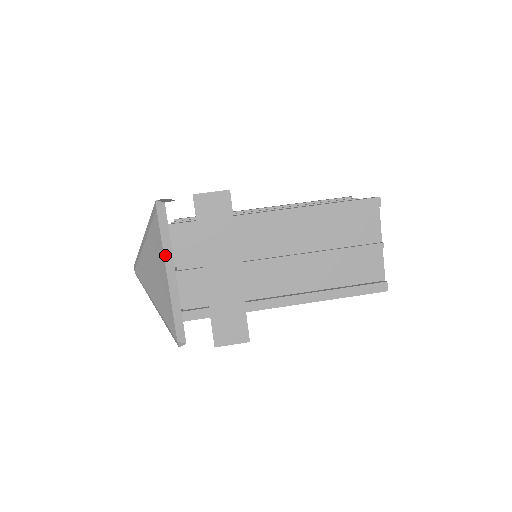
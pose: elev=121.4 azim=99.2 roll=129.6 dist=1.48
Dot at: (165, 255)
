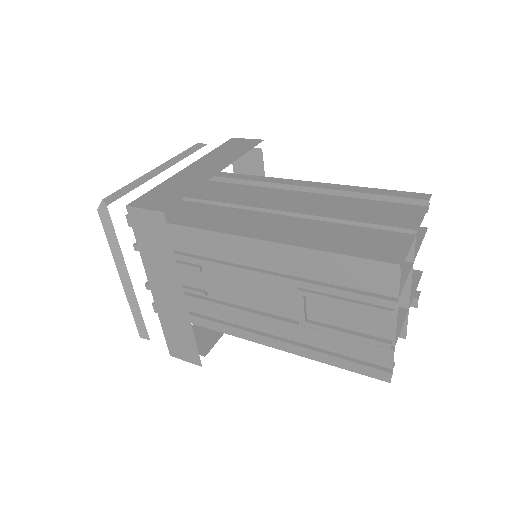
Dot at: (171, 160)
